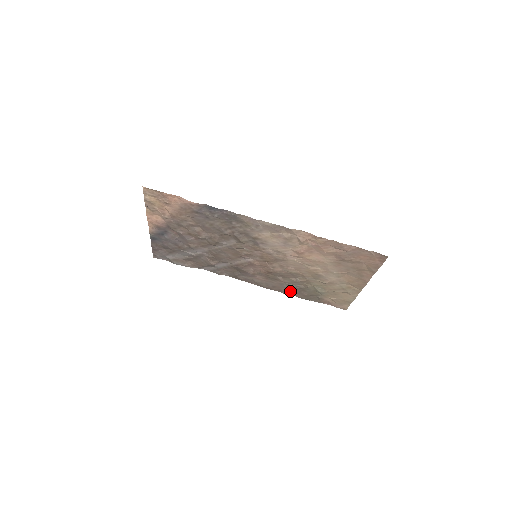
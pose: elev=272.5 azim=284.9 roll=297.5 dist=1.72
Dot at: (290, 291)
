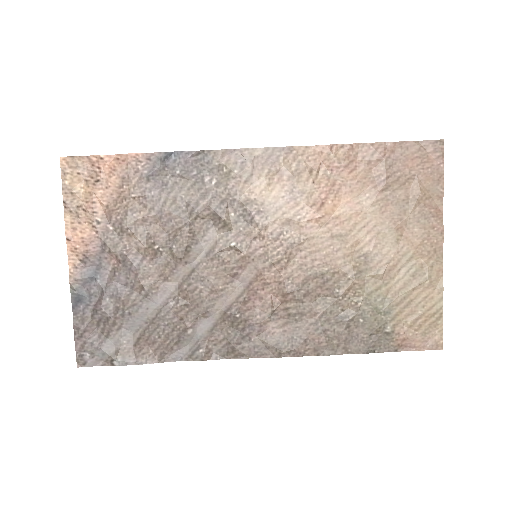
Dot at: (335, 342)
